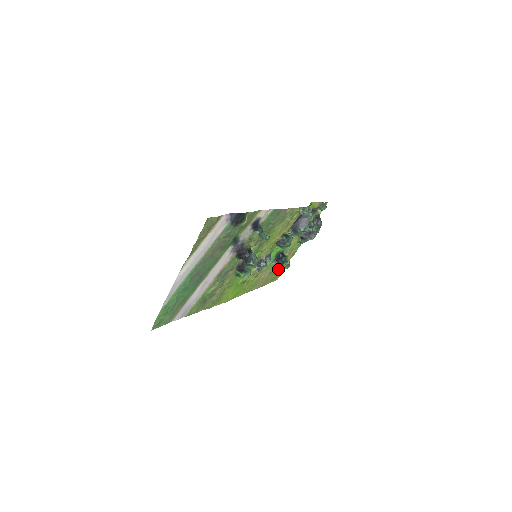
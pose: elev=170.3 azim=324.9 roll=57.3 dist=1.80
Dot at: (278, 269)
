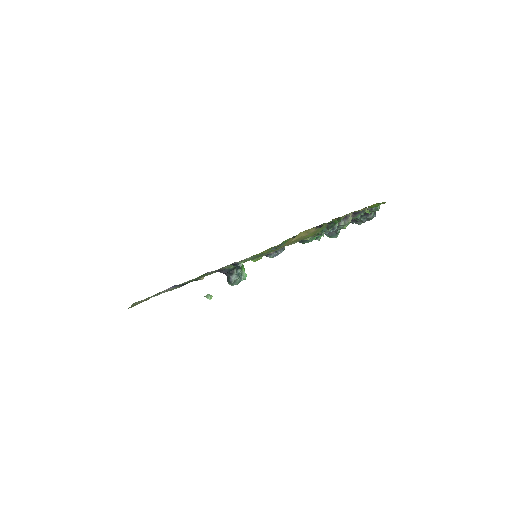
Dot at: occluded
